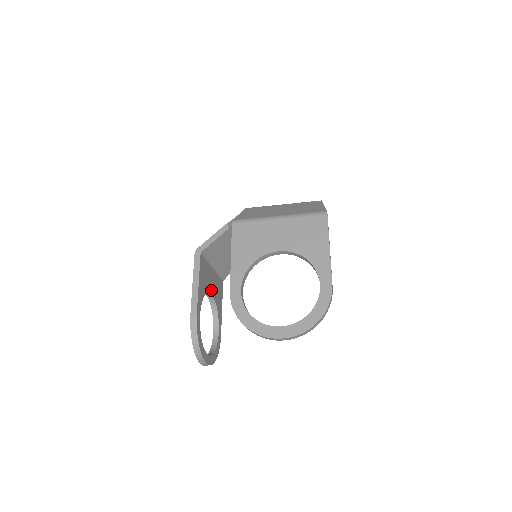
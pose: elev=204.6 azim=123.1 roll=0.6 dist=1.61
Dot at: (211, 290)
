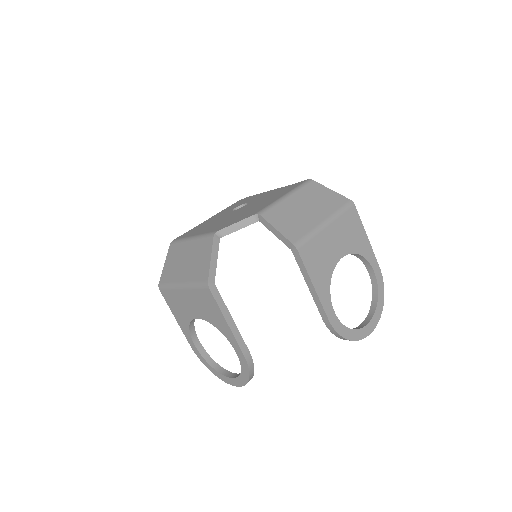
Dot at: occluded
